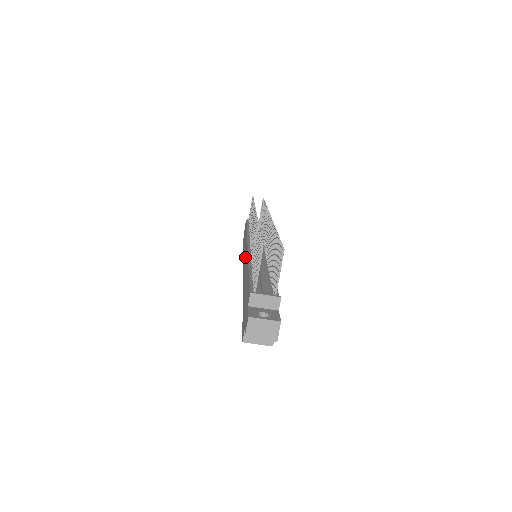
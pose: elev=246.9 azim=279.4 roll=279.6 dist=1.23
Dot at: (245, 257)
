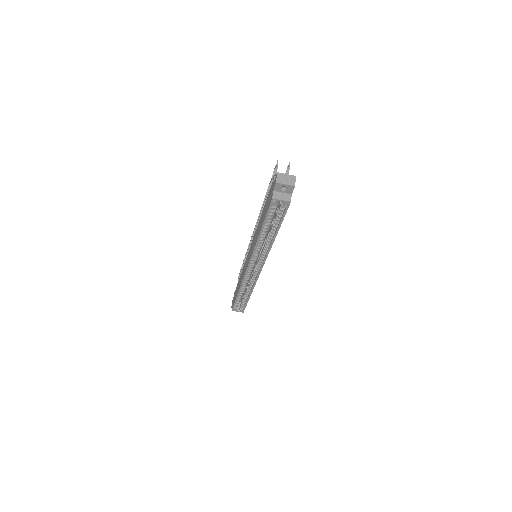
Dot at: (248, 256)
